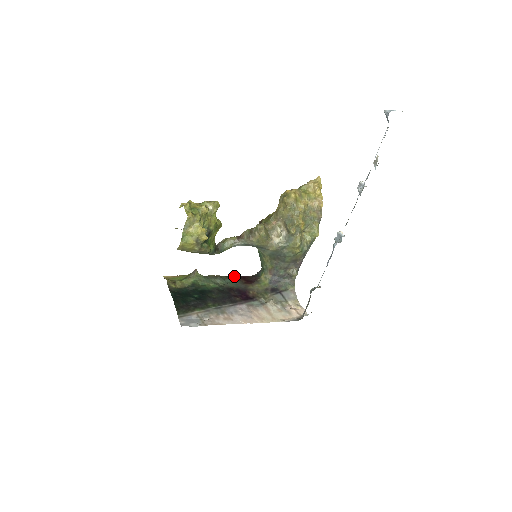
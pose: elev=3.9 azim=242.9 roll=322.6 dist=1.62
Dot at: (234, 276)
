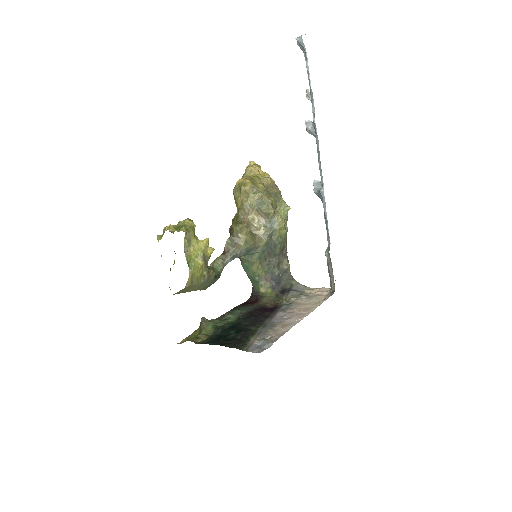
Dot at: (236, 307)
